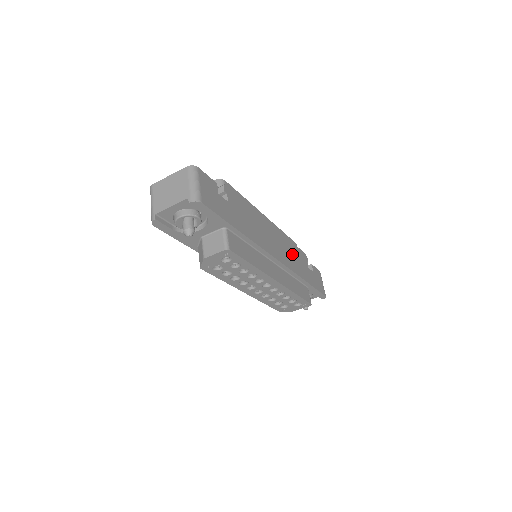
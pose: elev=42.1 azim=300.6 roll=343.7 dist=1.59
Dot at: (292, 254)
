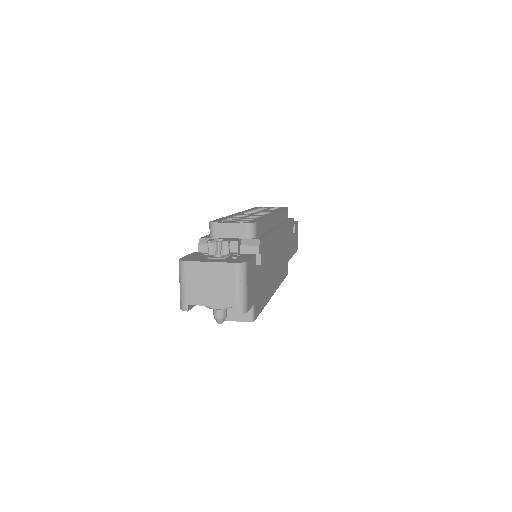
Dot at: (287, 240)
